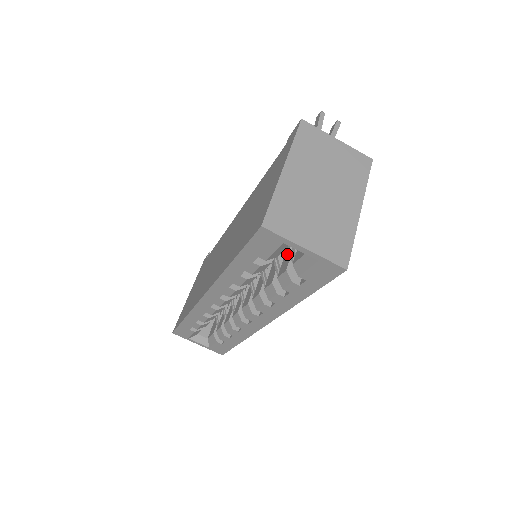
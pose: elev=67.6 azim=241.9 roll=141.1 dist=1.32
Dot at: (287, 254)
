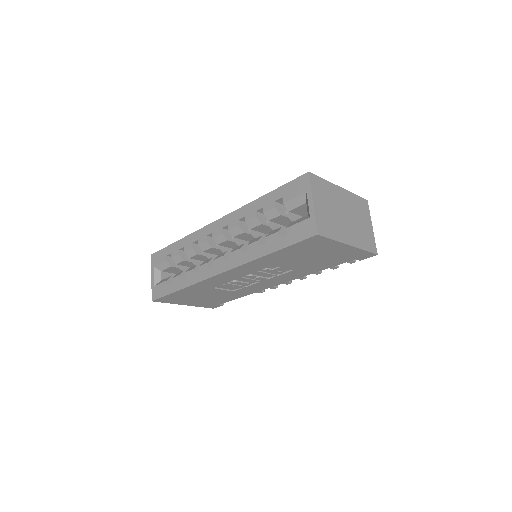
Dot at: occluded
